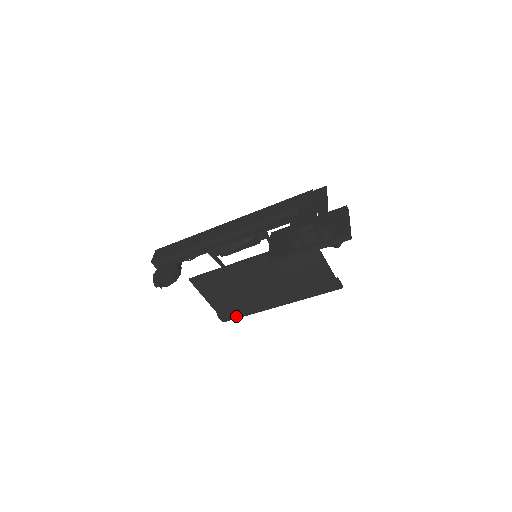
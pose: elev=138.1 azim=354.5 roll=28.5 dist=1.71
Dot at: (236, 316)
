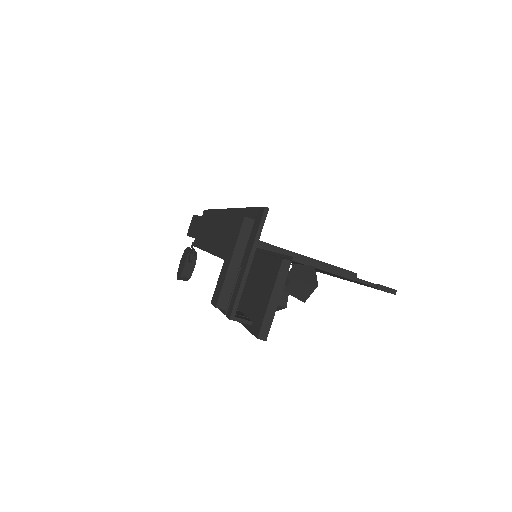
Dot at: occluded
